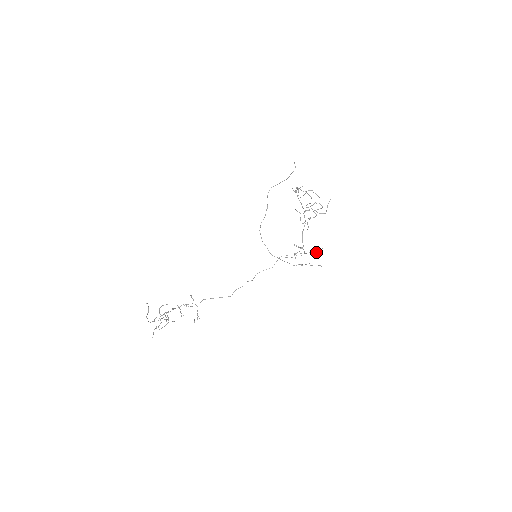
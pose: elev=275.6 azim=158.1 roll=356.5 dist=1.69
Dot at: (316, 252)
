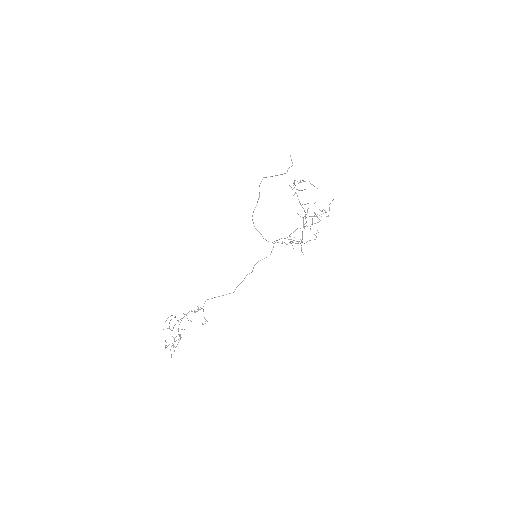
Dot at: occluded
